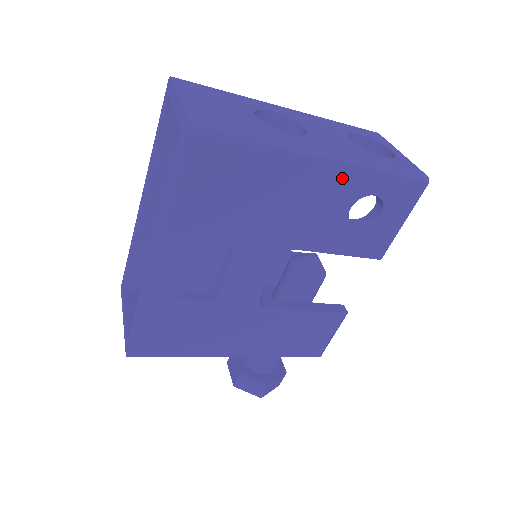
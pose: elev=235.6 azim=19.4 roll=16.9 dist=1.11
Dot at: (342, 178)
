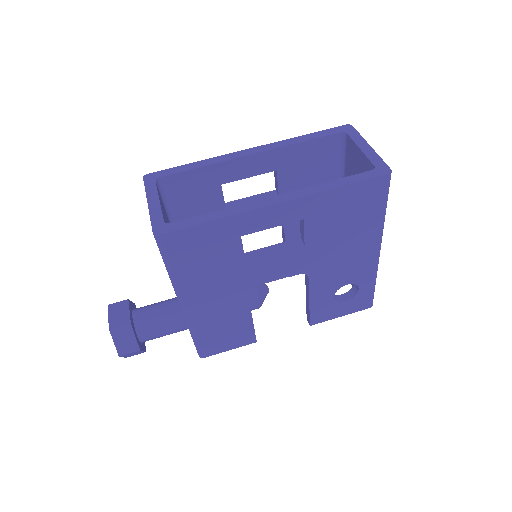
Dot at: (368, 267)
